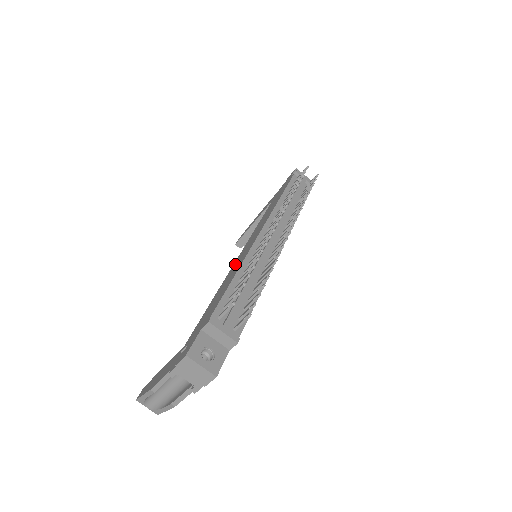
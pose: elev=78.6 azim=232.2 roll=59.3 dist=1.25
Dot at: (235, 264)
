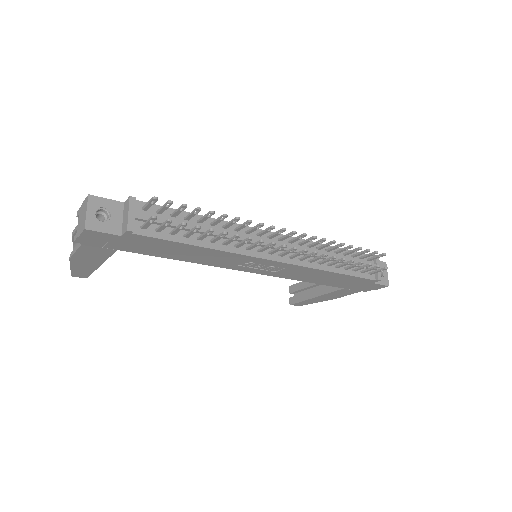
Dot at: occluded
